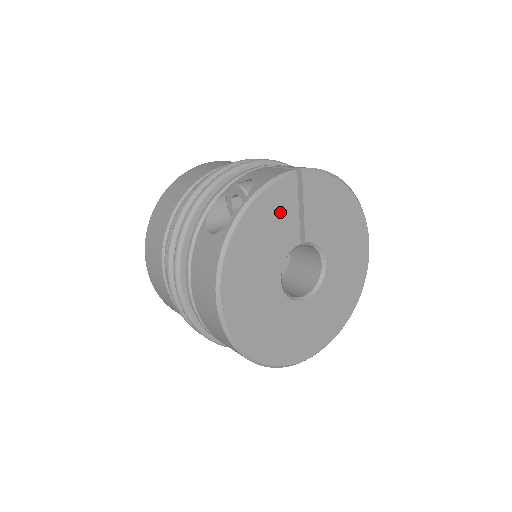
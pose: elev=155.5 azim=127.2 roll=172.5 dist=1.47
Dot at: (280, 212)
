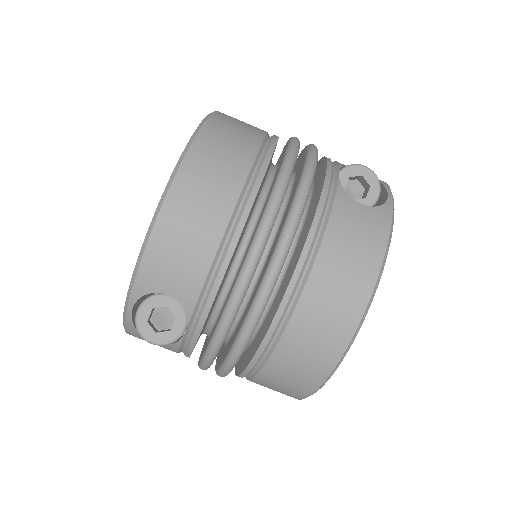
Dot at: occluded
